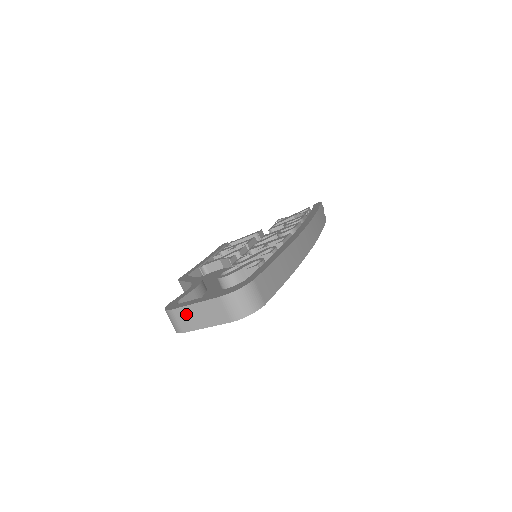
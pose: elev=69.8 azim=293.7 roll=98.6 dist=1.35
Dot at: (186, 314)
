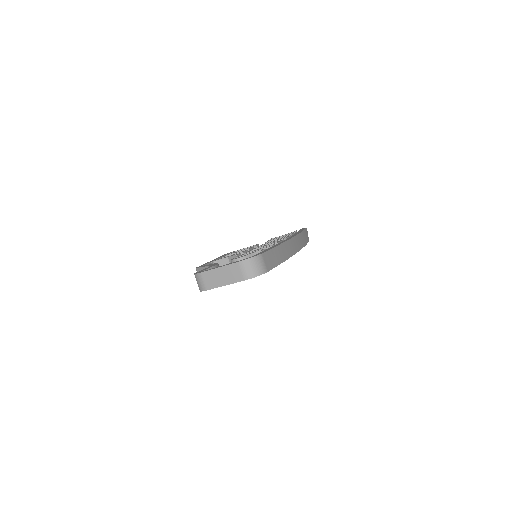
Dot at: (211, 276)
